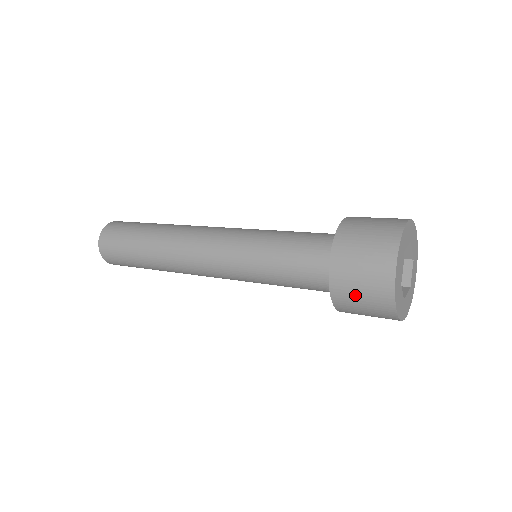
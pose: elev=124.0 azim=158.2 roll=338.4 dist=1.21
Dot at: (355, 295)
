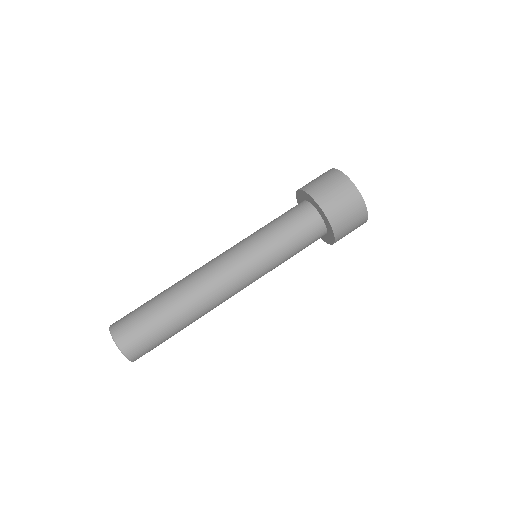
Dot at: (347, 234)
